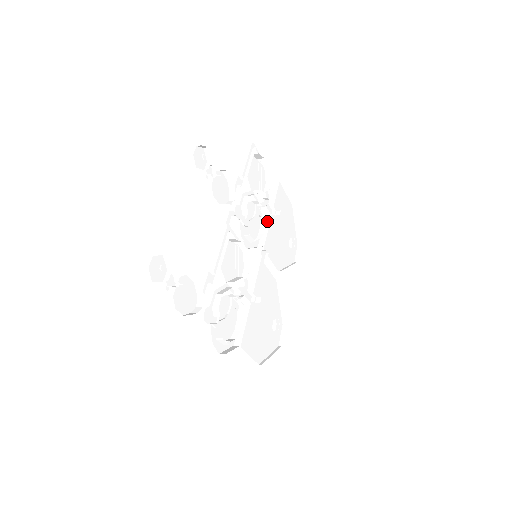
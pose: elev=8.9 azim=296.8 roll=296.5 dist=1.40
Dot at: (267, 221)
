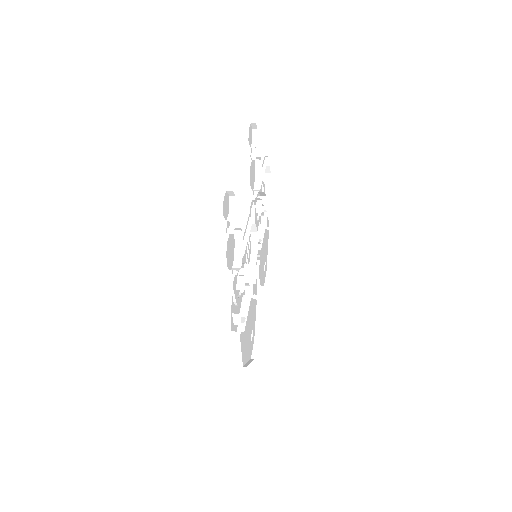
Dot at: occluded
